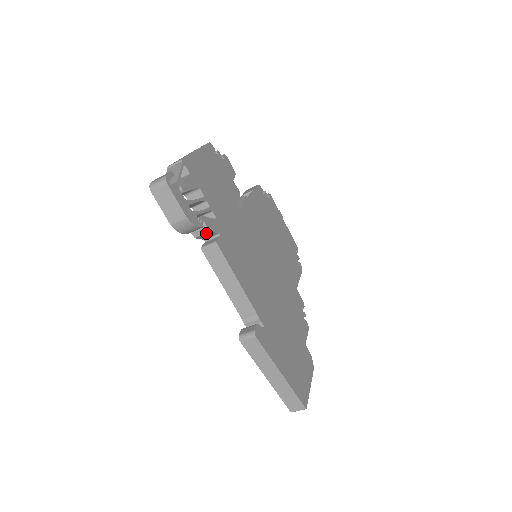
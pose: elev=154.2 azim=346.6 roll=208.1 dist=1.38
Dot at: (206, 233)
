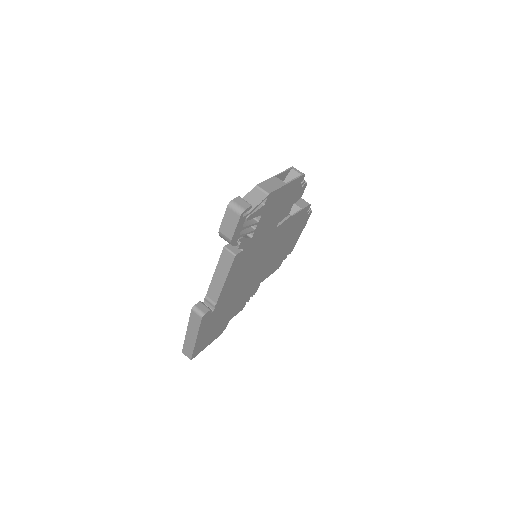
Dot at: occluded
